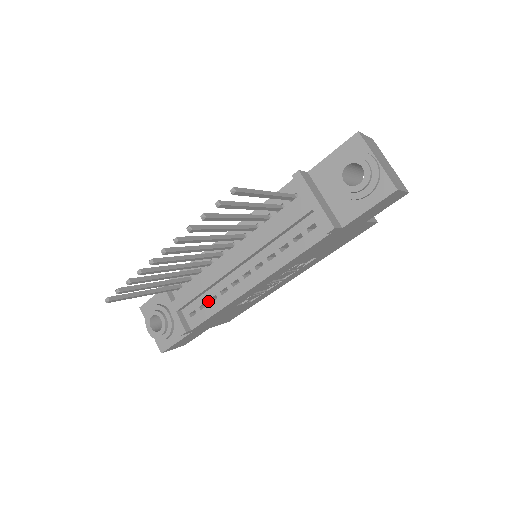
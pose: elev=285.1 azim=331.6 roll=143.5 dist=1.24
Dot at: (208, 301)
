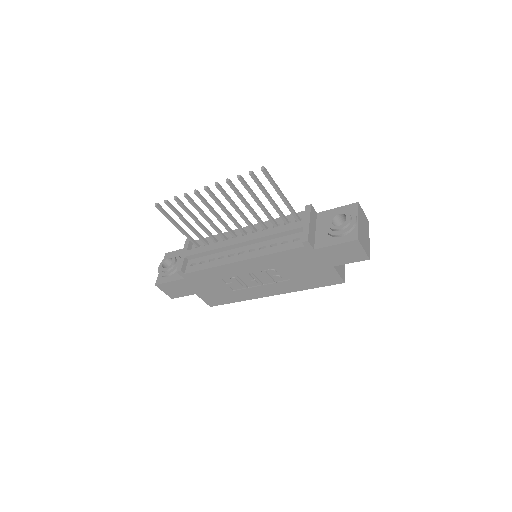
Dot at: (208, 260)
